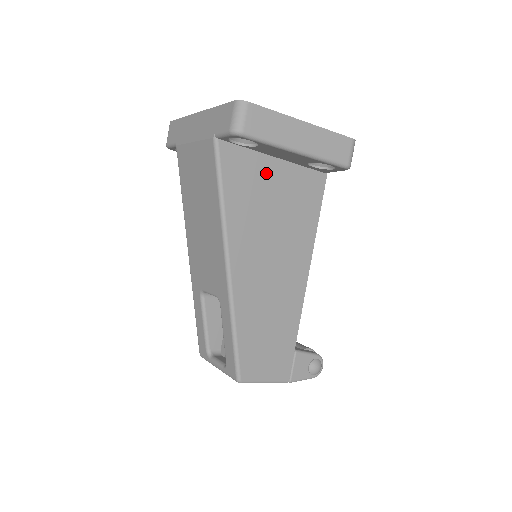
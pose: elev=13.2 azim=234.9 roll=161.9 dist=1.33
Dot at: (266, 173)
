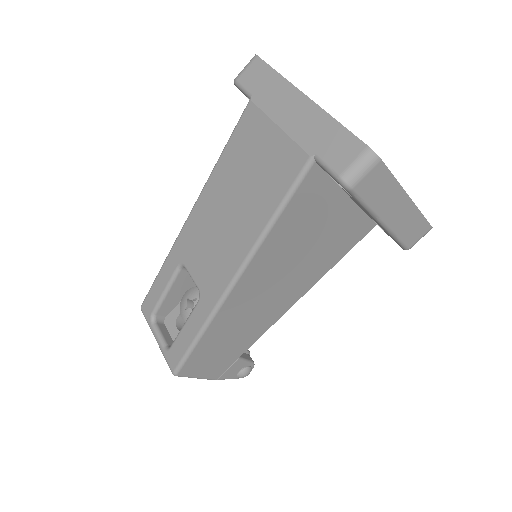
Dot at: (330, 209)
